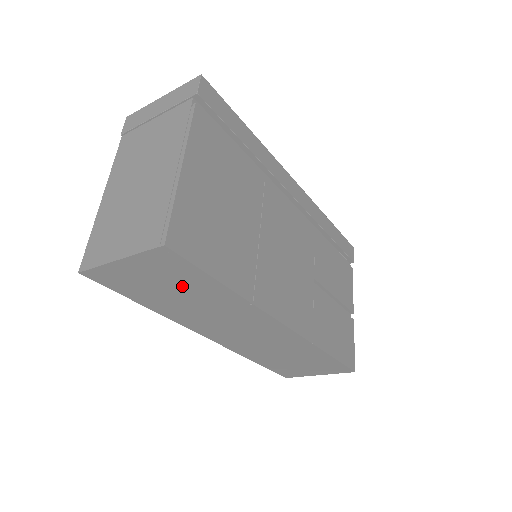
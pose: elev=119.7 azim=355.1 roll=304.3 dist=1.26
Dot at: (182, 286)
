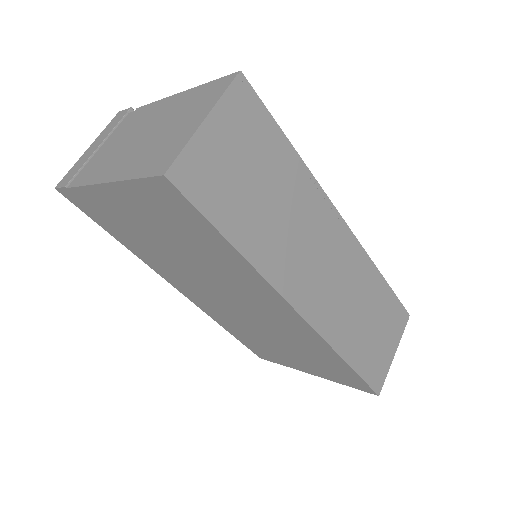
Dot at: (262, 164)
